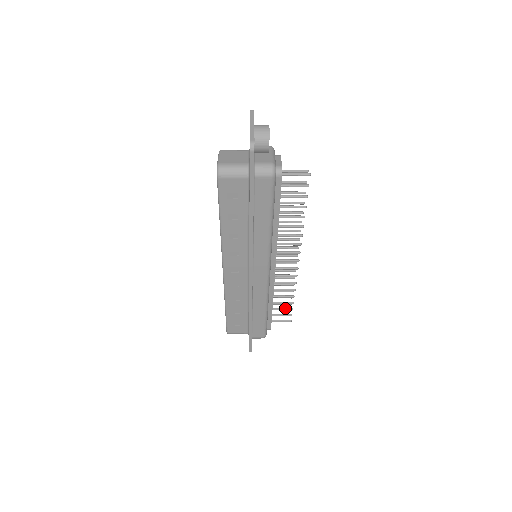
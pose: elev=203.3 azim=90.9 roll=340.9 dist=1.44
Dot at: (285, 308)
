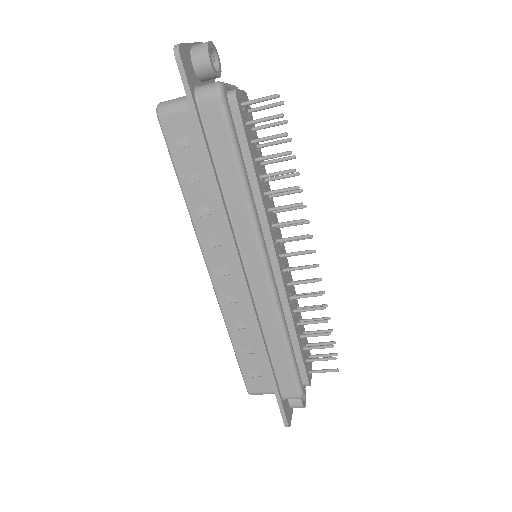
Dot at: (321, 345)
